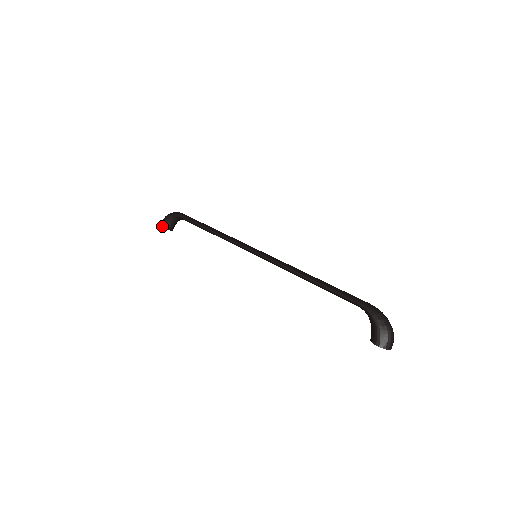
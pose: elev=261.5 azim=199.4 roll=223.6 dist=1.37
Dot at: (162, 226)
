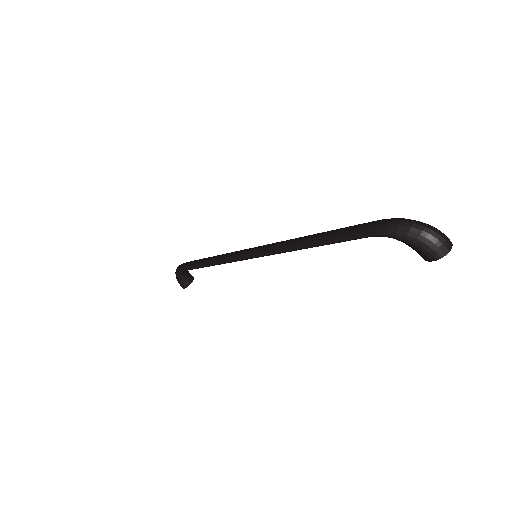
Dot at: (183, 287)
